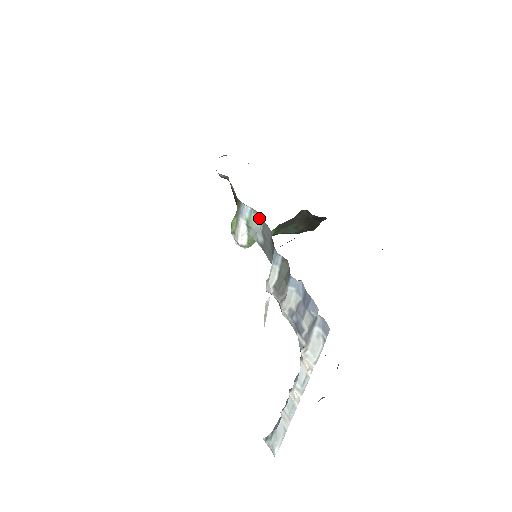
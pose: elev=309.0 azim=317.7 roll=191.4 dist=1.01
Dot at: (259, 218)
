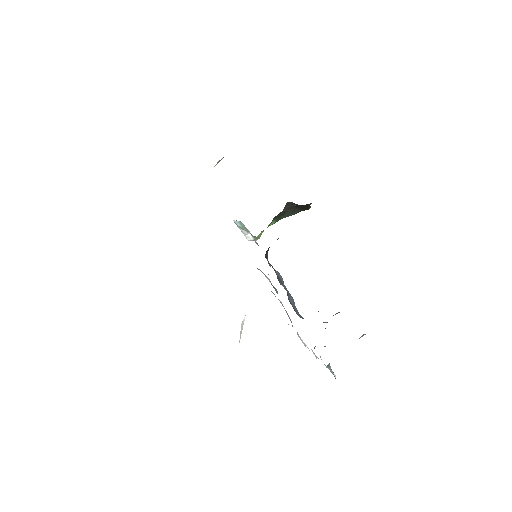
Dot at: (246, 228)
